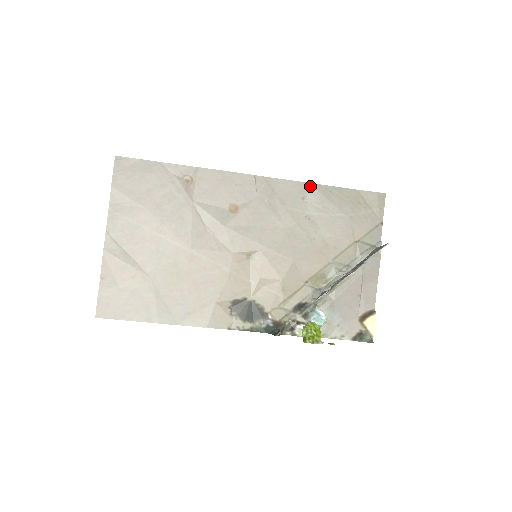
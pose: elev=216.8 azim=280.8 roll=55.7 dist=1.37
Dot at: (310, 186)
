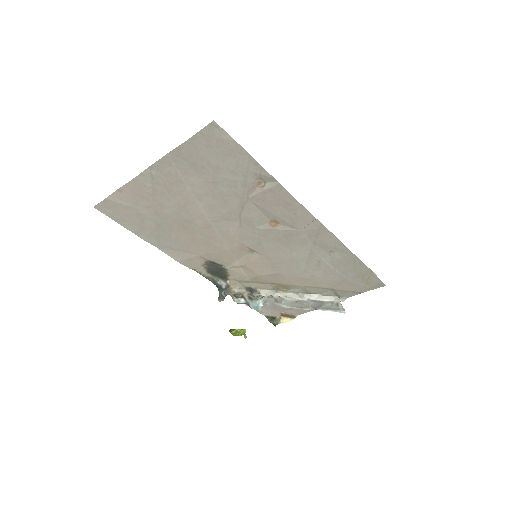
Dot at: (346, 250)
